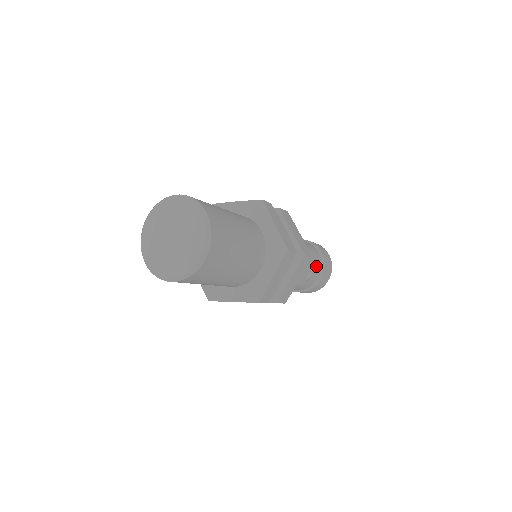
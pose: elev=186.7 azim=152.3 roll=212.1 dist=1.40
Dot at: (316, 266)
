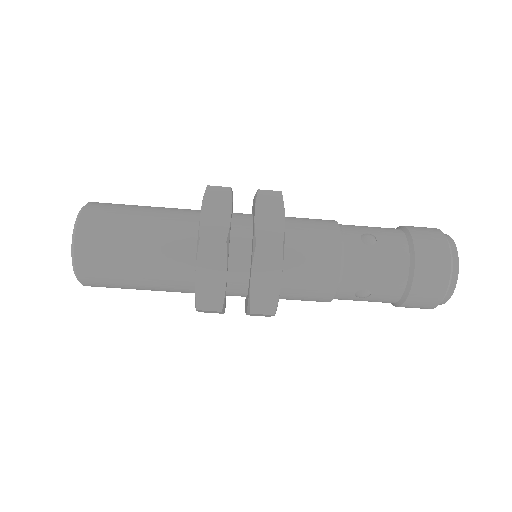
Dot at: (379, 230)
